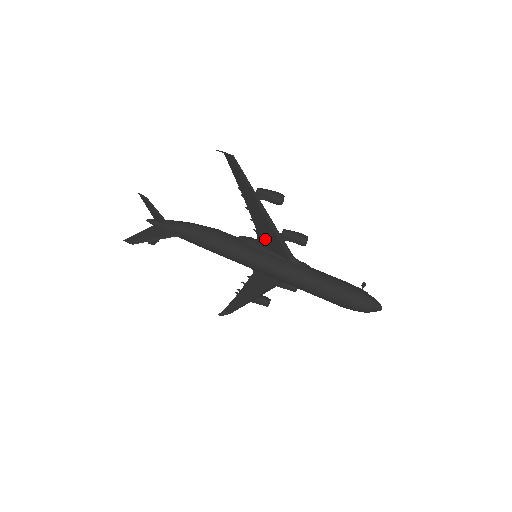
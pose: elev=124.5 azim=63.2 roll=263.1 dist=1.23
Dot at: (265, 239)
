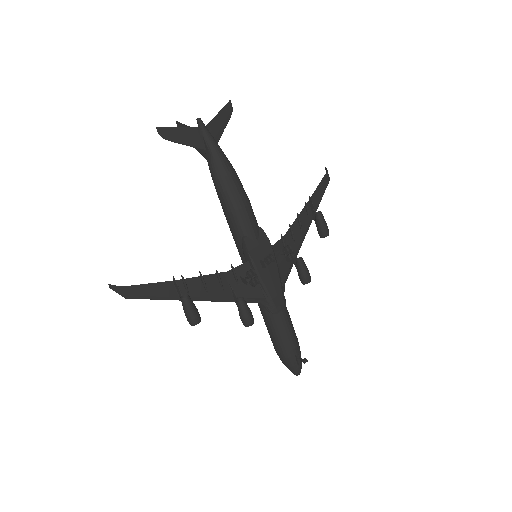
Dot at: (238, 278)
